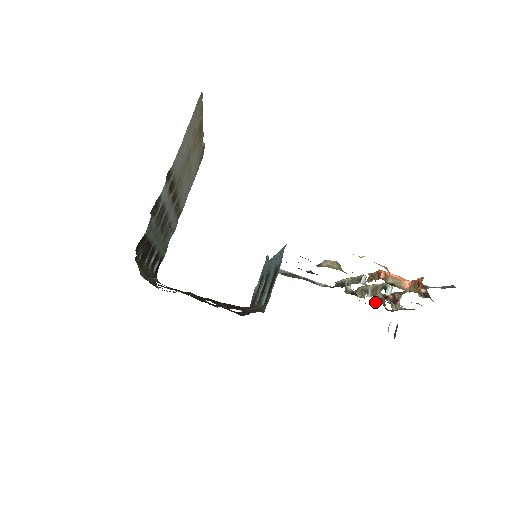
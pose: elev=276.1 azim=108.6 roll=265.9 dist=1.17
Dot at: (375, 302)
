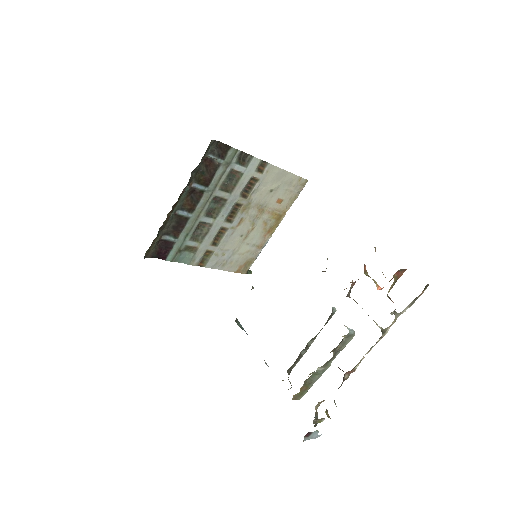
Dot at: occluded
